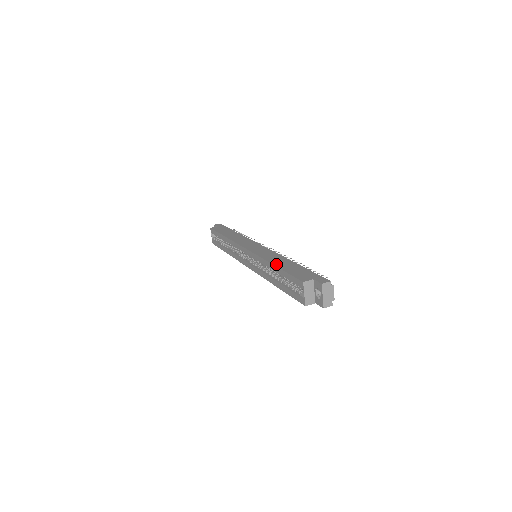
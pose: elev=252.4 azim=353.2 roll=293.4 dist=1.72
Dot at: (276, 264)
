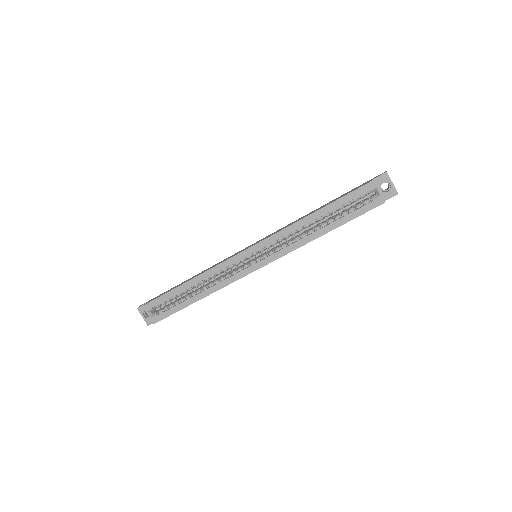
Dot at: (315, 211)
